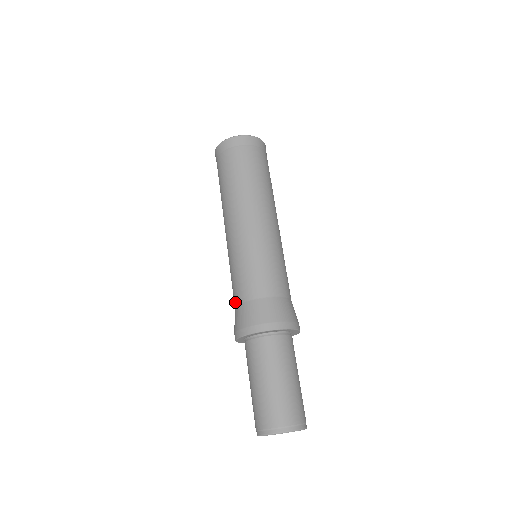
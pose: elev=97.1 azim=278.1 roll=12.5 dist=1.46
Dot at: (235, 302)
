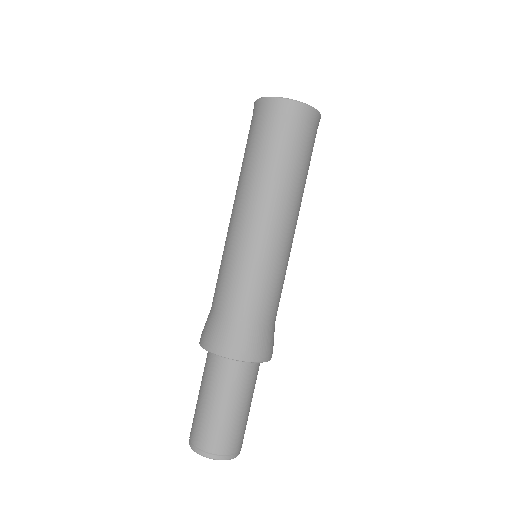
Dot at: (212, 304)
